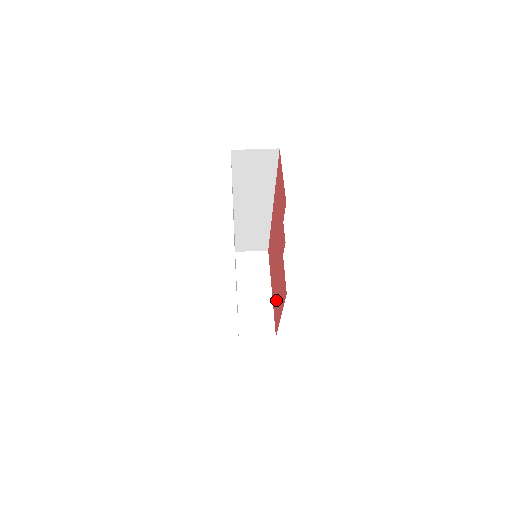
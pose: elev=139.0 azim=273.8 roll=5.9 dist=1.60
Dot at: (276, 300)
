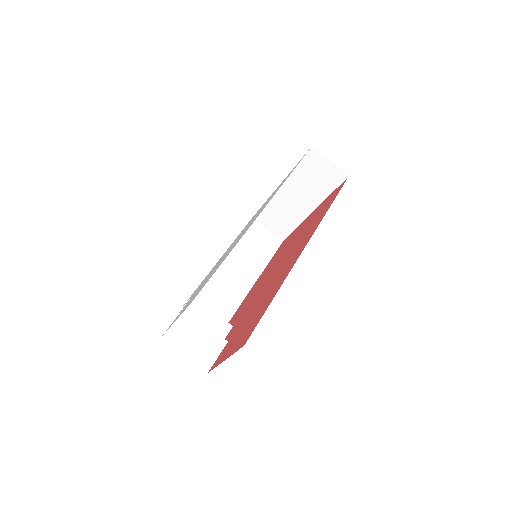
Dot at: (278, 256)
